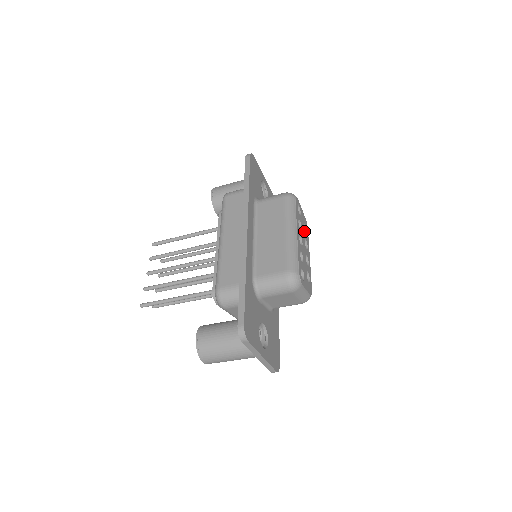
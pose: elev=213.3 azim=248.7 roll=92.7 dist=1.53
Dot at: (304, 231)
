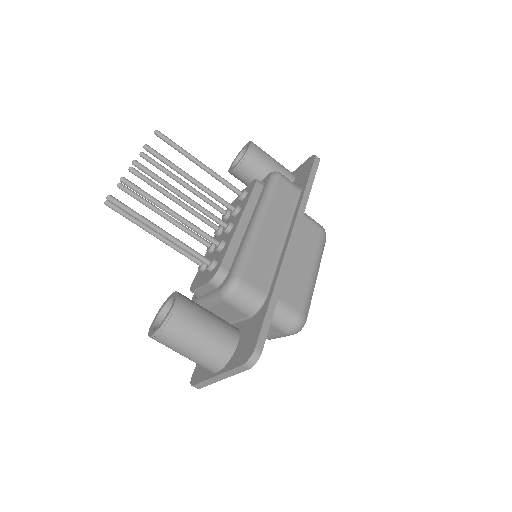
Dot at: occluded
